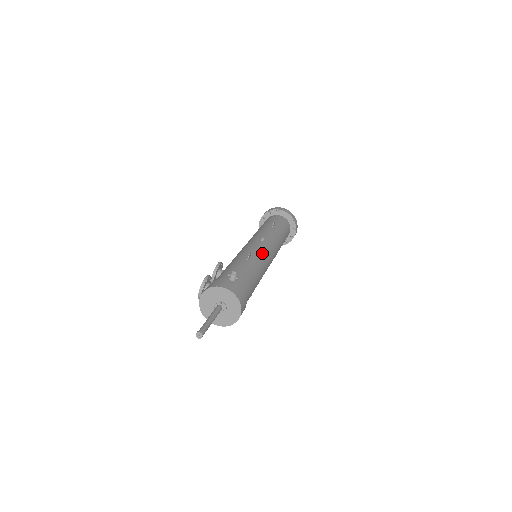
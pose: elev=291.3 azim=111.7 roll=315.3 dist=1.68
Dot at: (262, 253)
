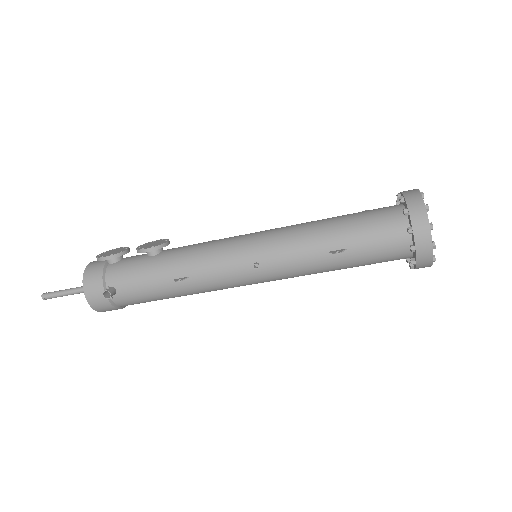
Dot at: (221, 282)
